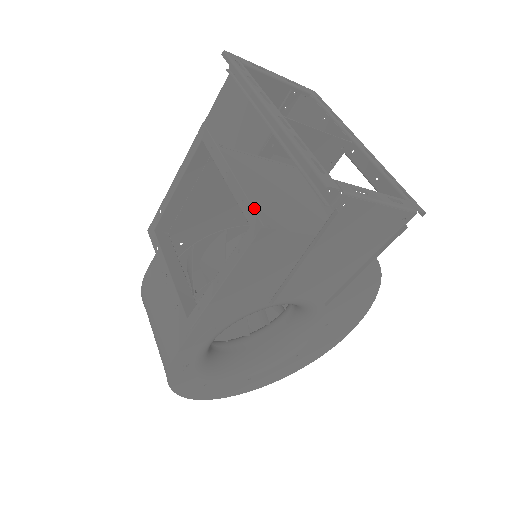
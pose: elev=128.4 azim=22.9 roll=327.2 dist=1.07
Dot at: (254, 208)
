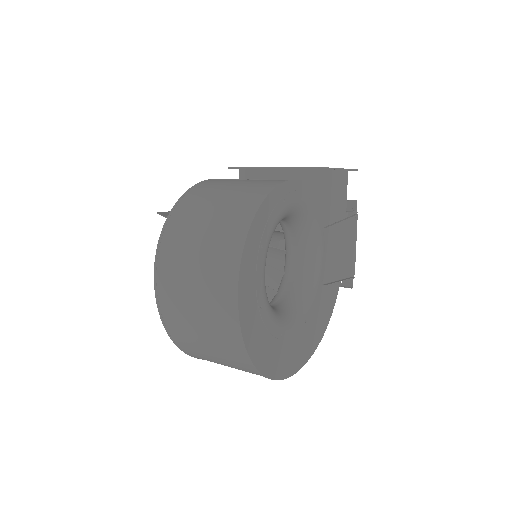
Dot at: occluded
